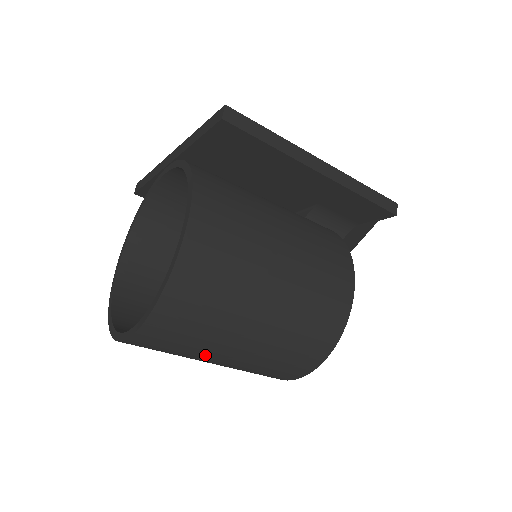
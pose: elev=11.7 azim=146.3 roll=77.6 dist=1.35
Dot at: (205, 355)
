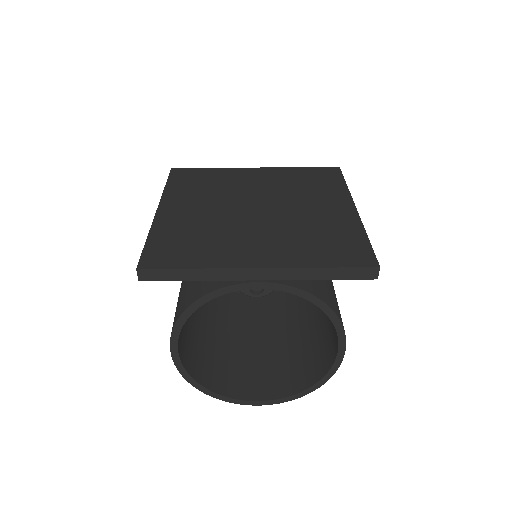
Dot at: occluded
